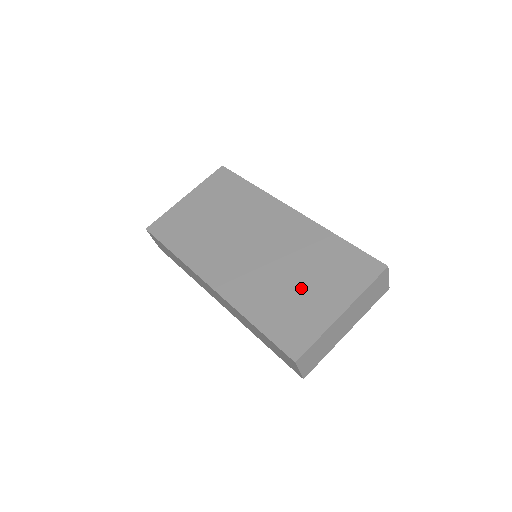
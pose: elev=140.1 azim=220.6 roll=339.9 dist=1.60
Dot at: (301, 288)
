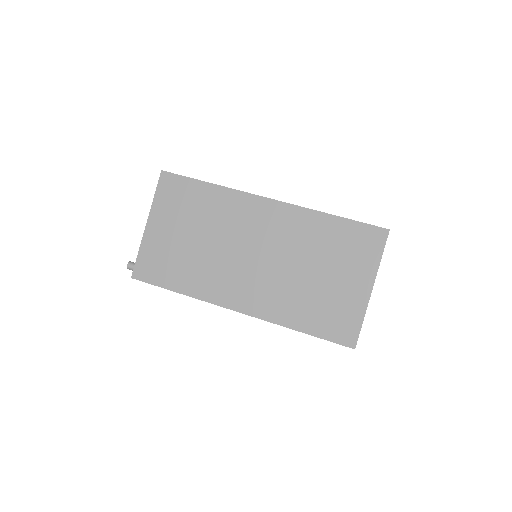
Dot at: (324, 281)
